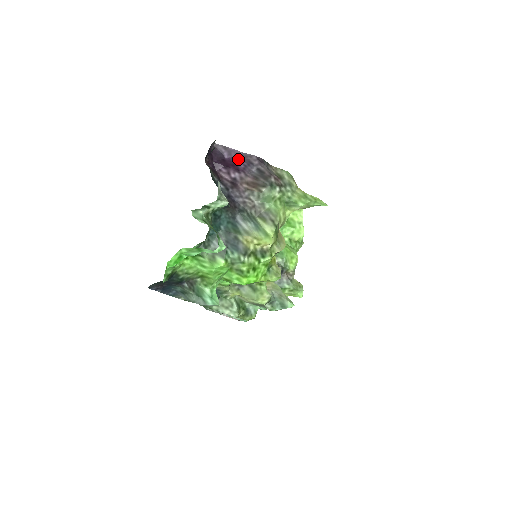
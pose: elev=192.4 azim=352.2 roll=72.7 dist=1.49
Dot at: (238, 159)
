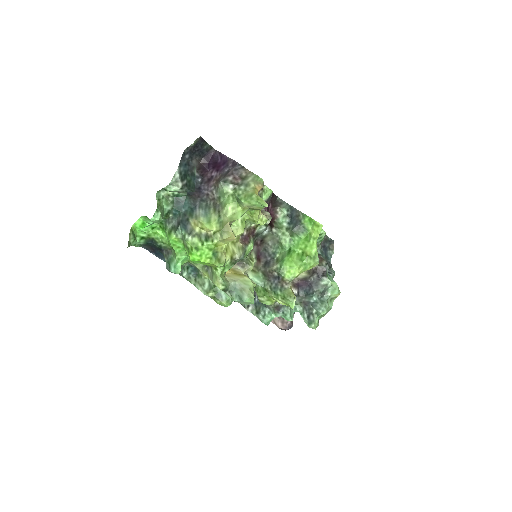
Dot at: (224, 162)
